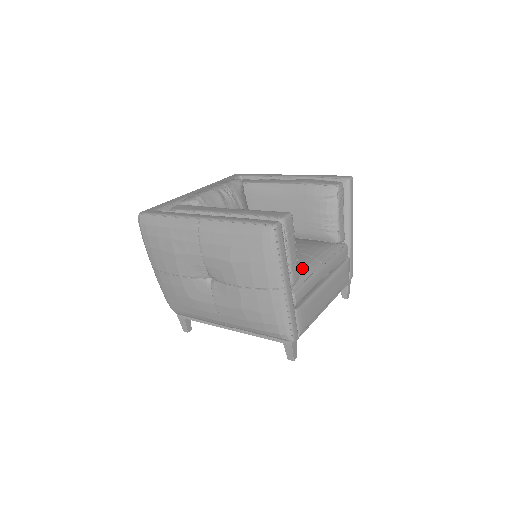
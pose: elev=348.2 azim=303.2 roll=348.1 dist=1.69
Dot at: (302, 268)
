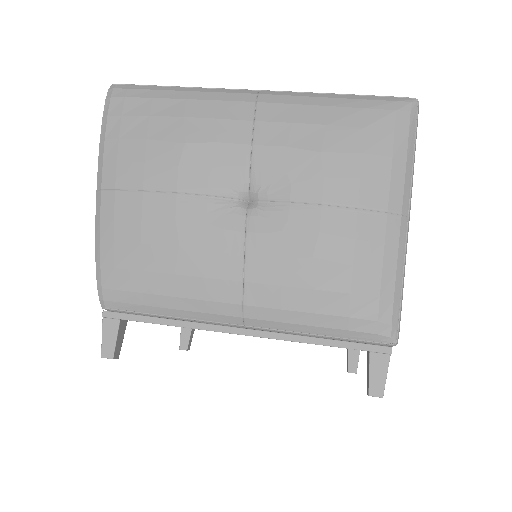
Dot at: occluded
